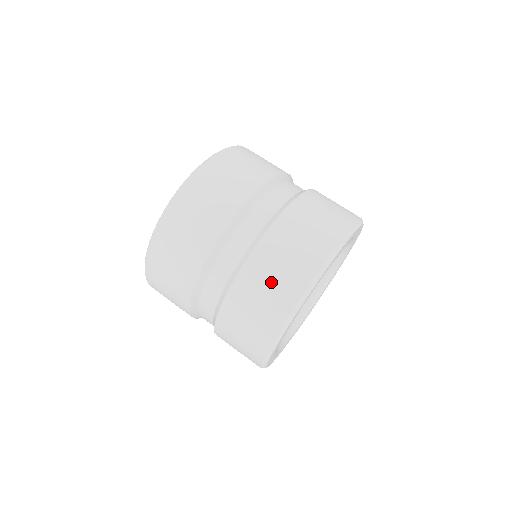
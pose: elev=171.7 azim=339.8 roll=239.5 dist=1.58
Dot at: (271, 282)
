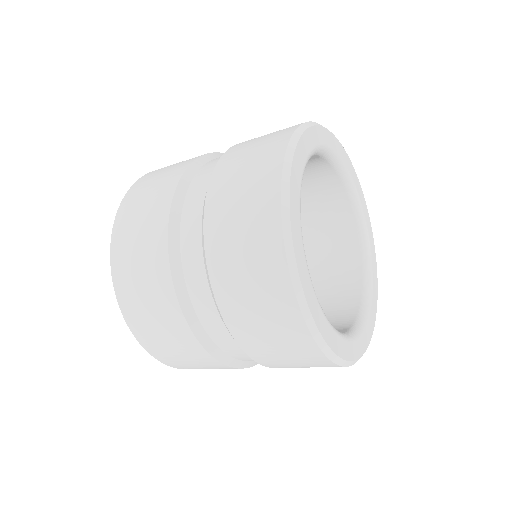
Dot at: (243, 183)
